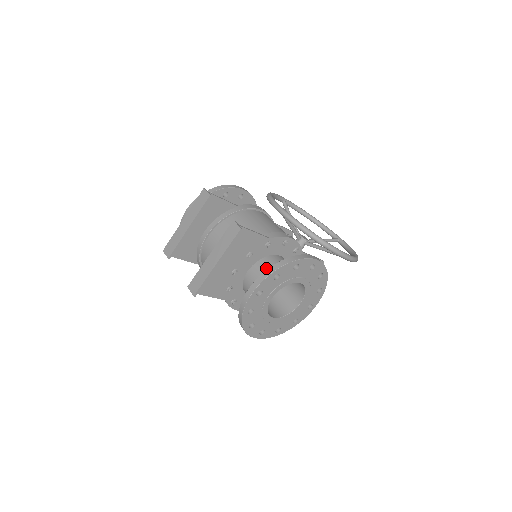
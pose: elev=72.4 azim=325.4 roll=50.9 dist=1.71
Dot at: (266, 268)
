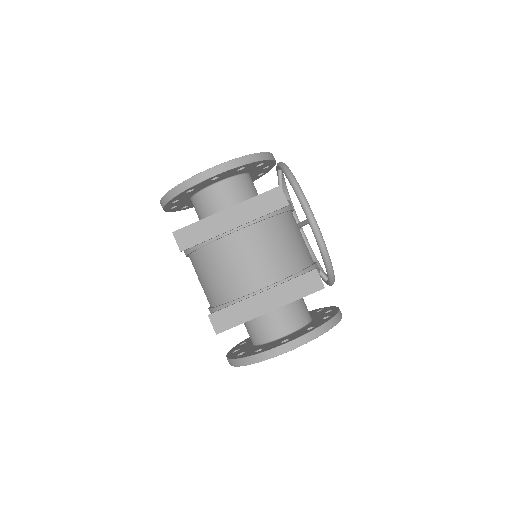
Dot at: (290, 305)
